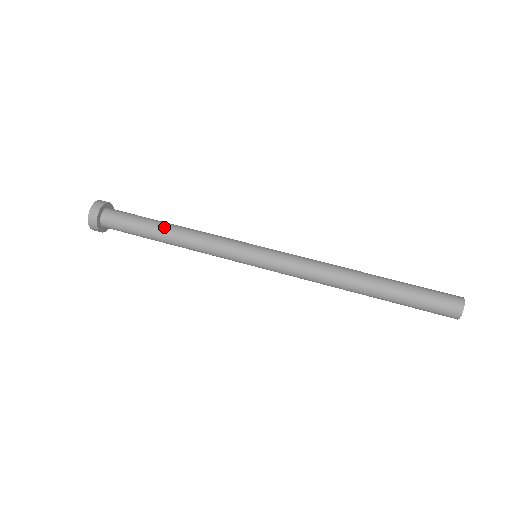
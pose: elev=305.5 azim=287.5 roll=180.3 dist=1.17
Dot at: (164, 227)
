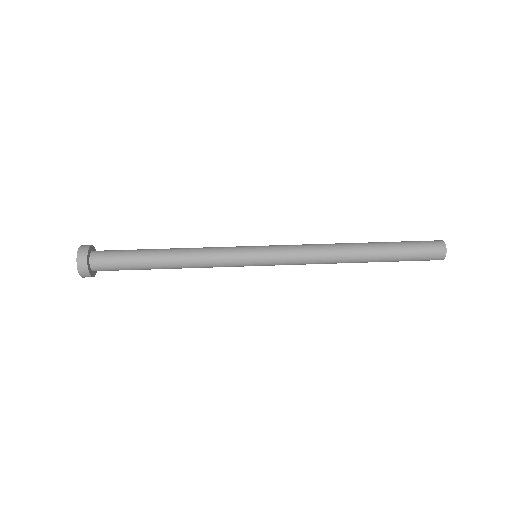
Dot at: (161, 249)
